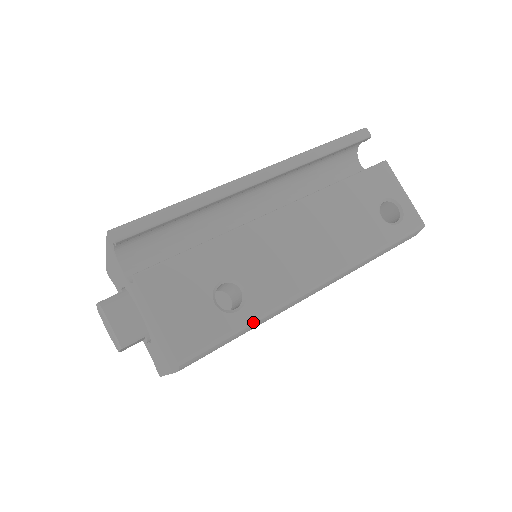
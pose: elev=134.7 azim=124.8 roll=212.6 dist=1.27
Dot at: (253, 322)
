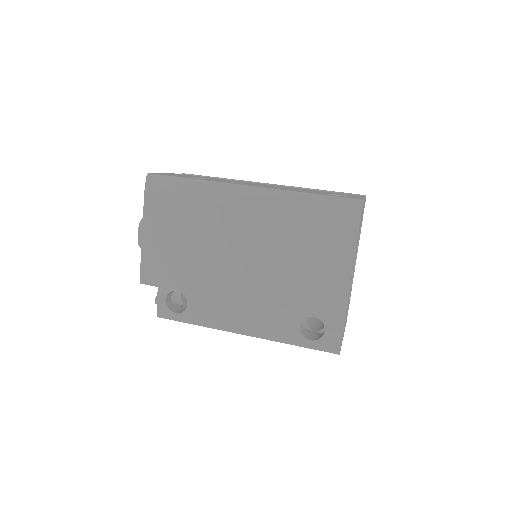
Dot at: (196, 180)
